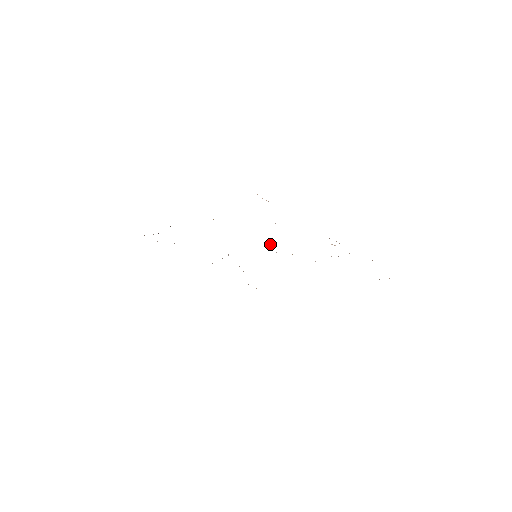
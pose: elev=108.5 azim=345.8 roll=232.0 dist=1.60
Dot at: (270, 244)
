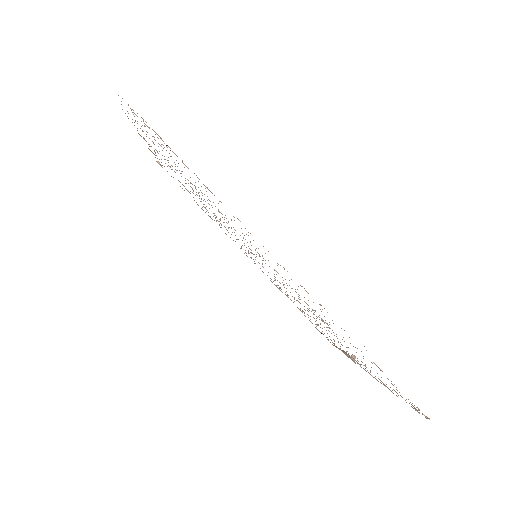
Dot at: occluded
